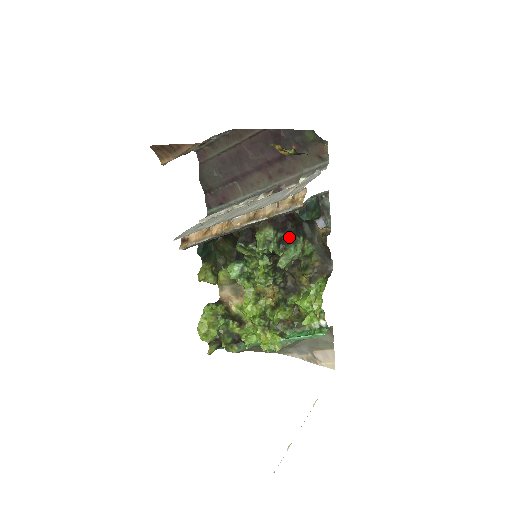
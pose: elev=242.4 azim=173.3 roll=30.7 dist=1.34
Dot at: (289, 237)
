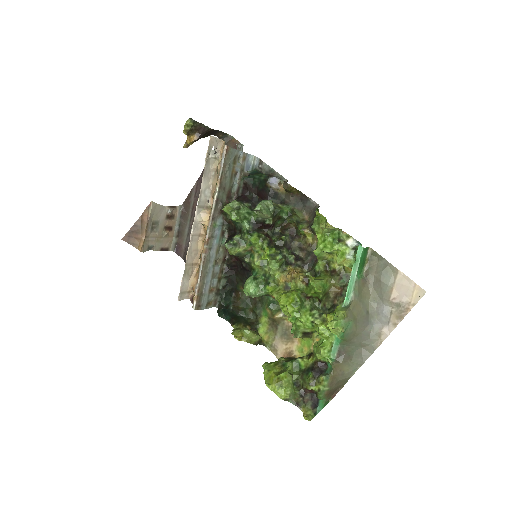
Dot at: occluded
